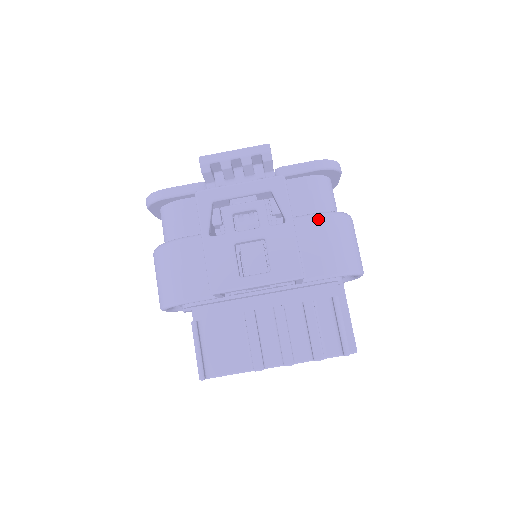
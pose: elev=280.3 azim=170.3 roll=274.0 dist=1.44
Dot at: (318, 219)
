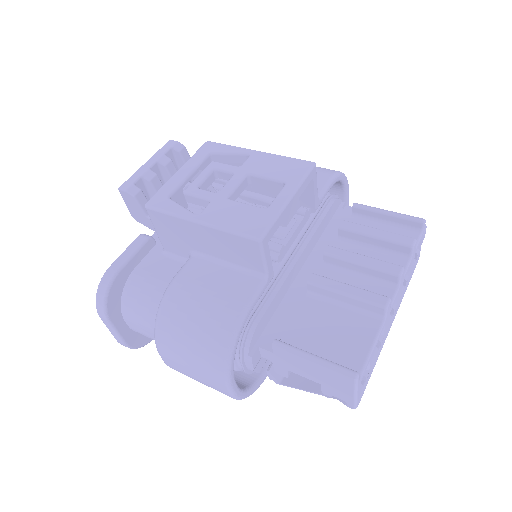
Dot at: occluded
